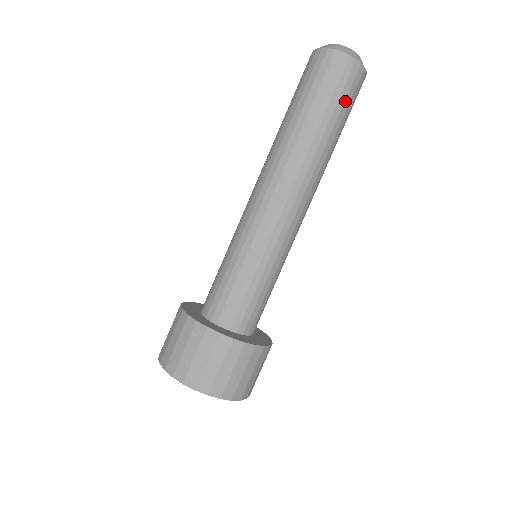
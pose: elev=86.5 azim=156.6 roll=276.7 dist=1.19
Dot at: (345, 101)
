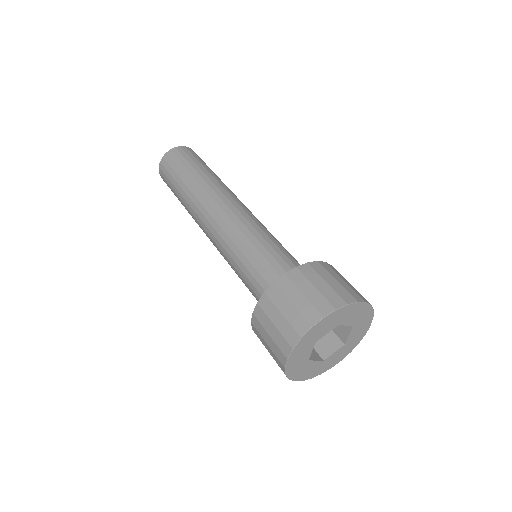
Dot at: (182, 163)
